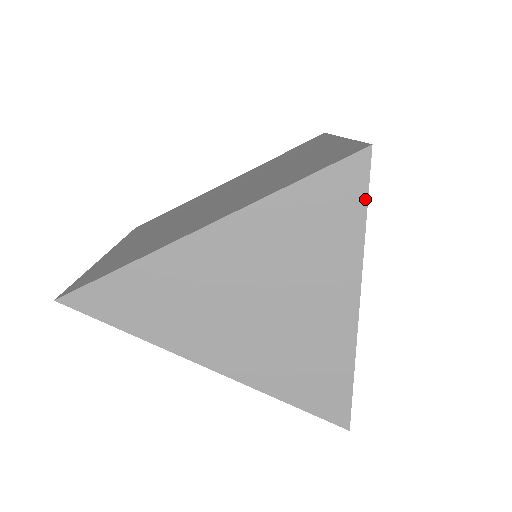
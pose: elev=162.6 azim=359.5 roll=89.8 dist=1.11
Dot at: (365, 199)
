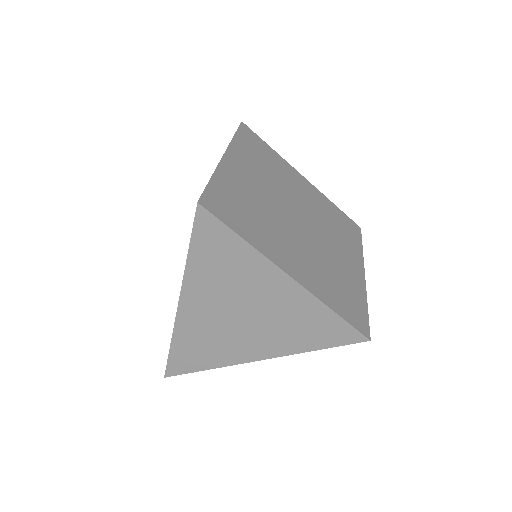
Dot at: (227, 229)
